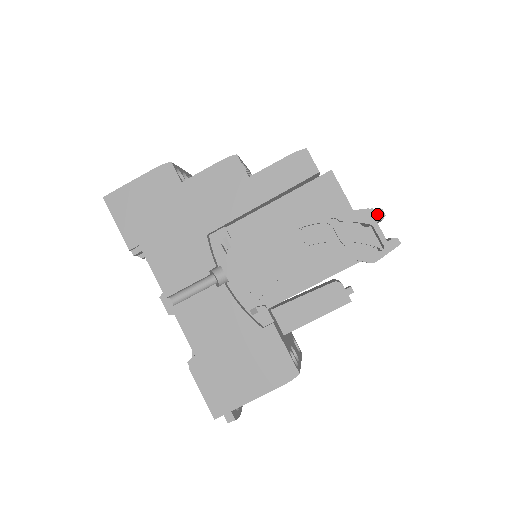
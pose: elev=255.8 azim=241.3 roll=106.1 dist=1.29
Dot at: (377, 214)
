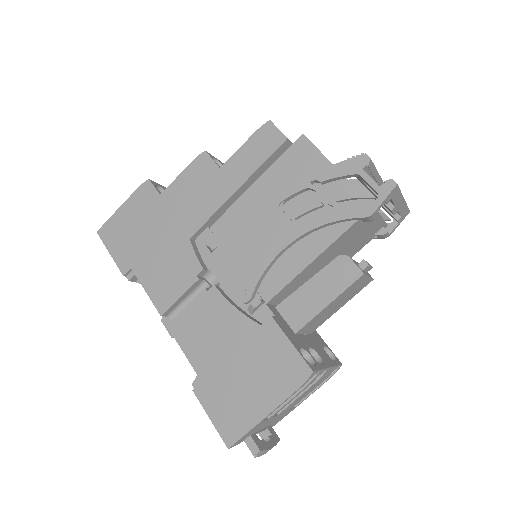
Dot at: (360, 160)
